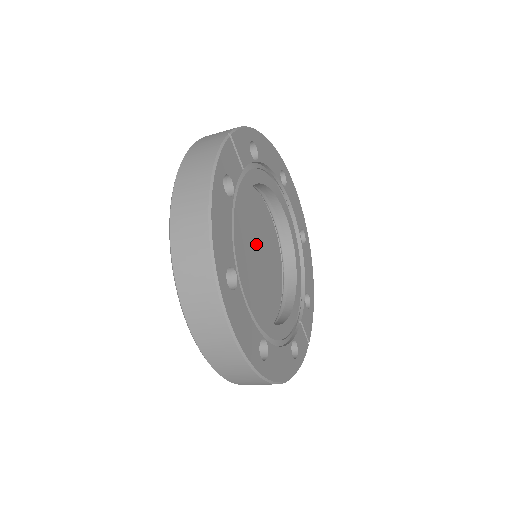
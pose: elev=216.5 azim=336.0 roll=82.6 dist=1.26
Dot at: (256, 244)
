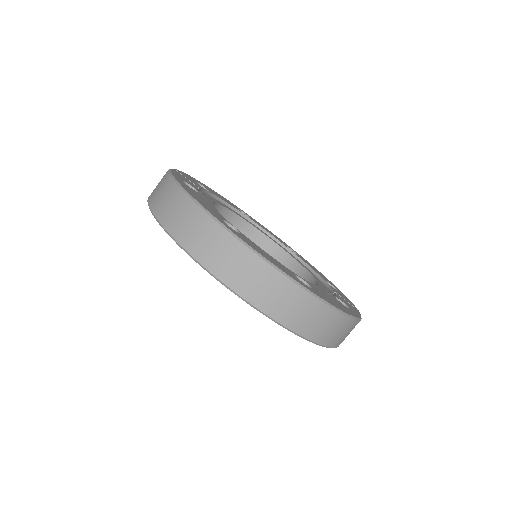
Dot at: occluded
